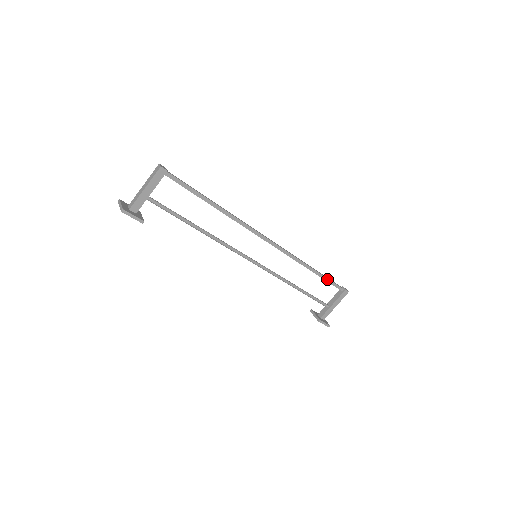
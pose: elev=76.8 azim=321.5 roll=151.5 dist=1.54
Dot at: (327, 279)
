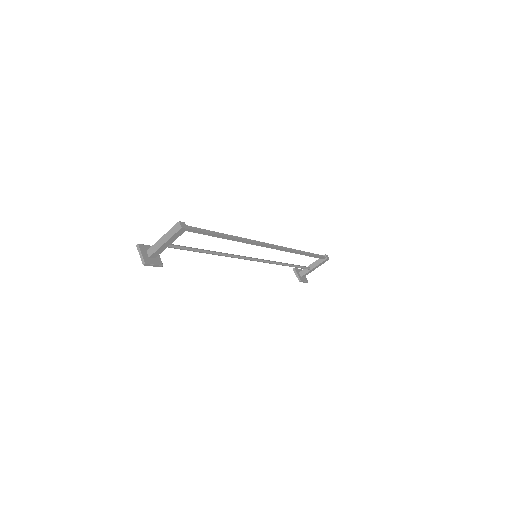
Dot at: (313, 256)
